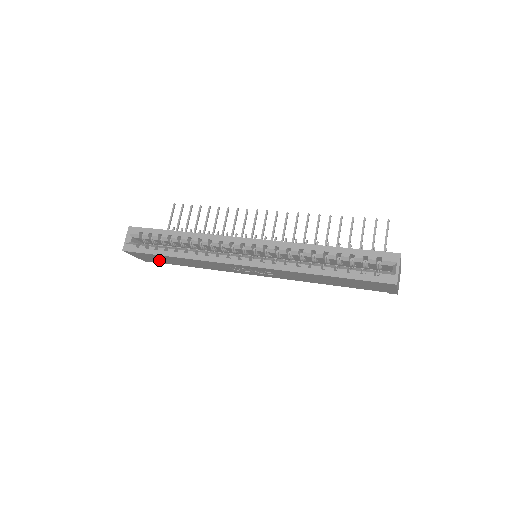
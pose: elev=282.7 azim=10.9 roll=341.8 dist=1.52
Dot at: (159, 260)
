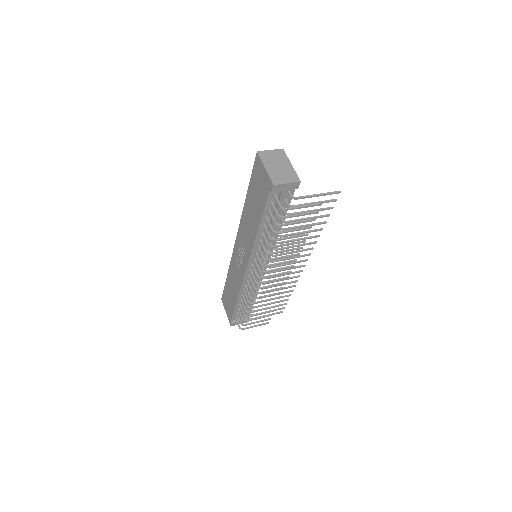
Dot at: (230, 305)
